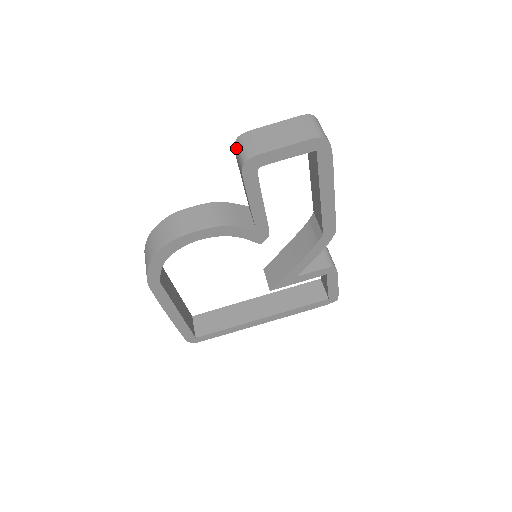
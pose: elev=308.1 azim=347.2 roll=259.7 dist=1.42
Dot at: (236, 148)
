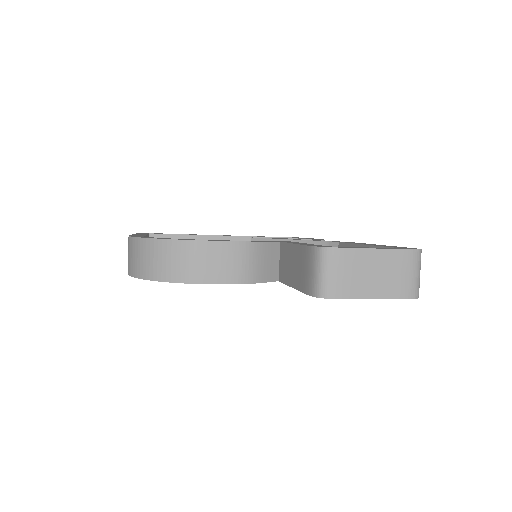
Dot at: (315, 258)
